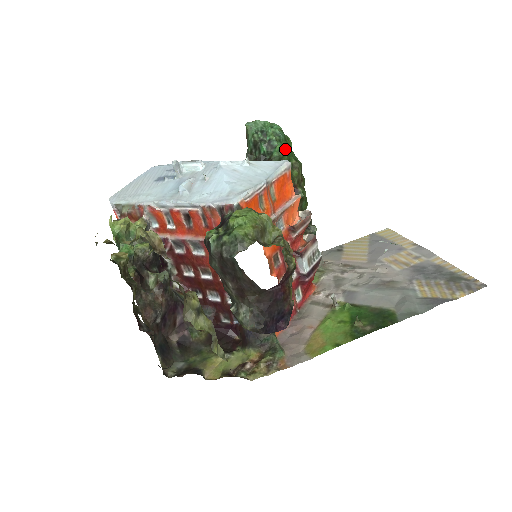
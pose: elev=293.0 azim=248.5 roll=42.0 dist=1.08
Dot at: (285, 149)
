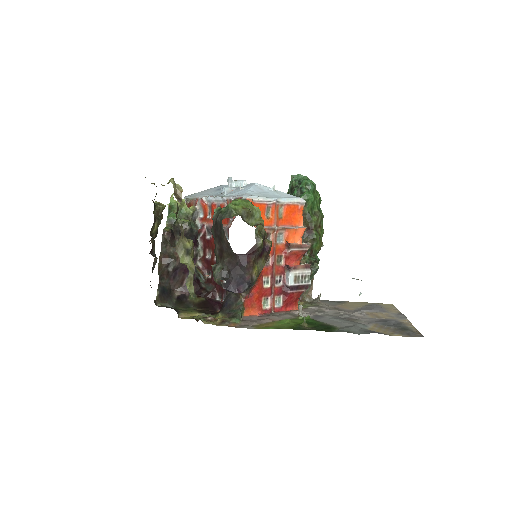
Dot at: (310, 196)
